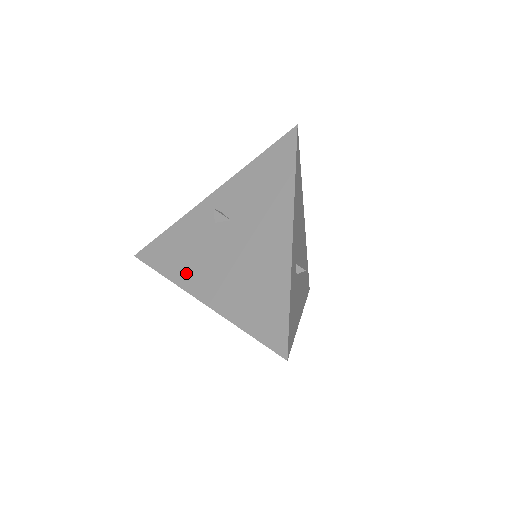
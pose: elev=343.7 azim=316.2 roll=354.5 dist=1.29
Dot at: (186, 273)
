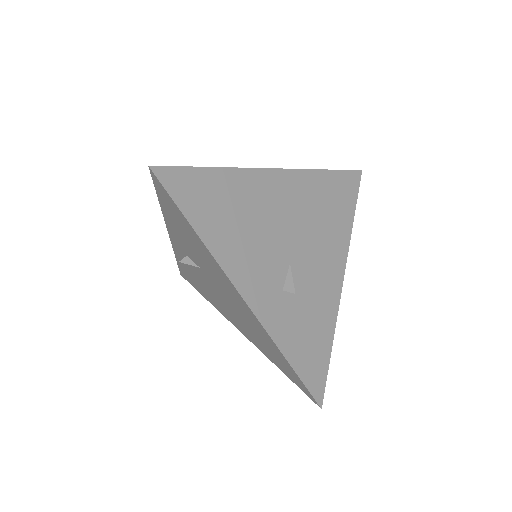
Dot at: (215, 304)
